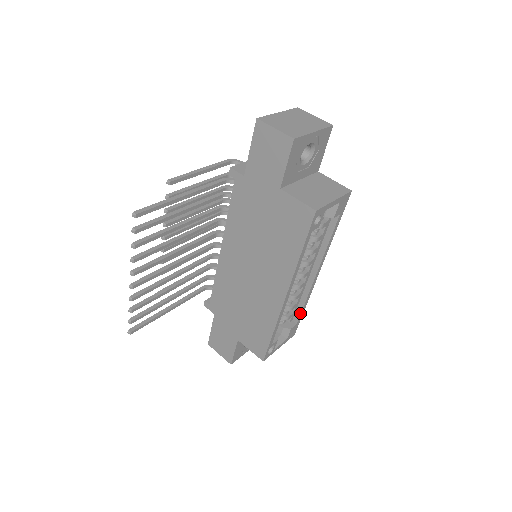
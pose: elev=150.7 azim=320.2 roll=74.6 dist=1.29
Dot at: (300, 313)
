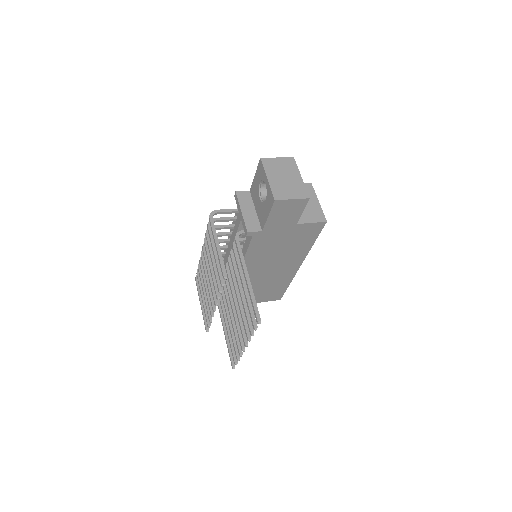
Dot at: occluded
